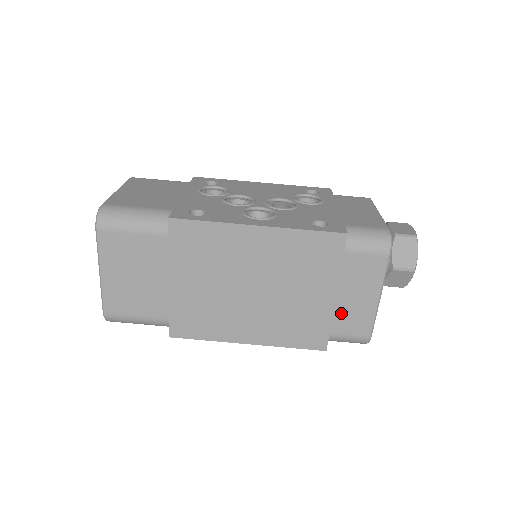
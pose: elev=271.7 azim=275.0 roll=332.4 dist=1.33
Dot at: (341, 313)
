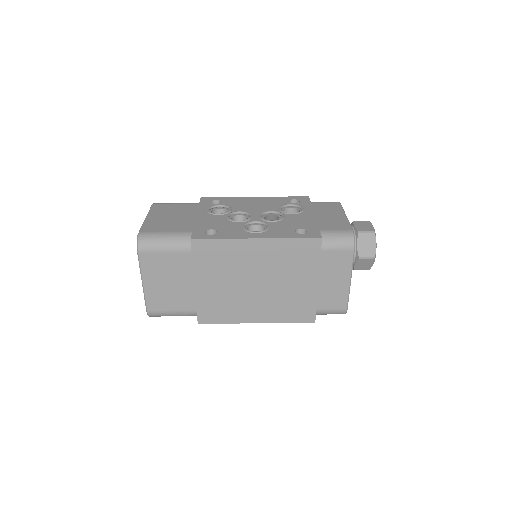
Dot at: (323, 294)
